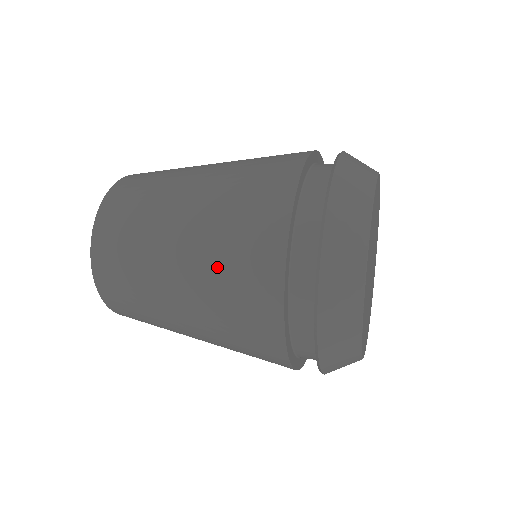
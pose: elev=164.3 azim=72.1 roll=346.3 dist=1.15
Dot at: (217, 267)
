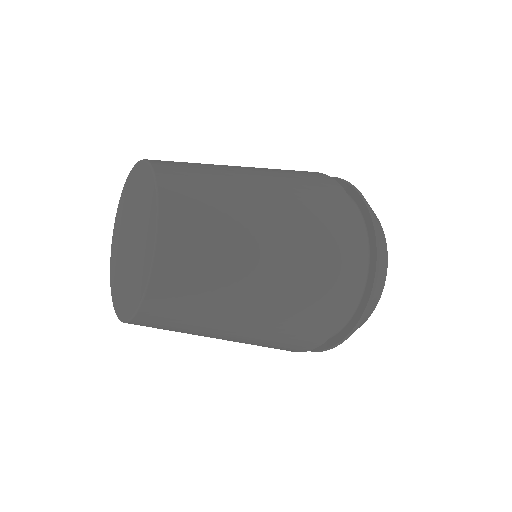
Dot at: (307, 225)
